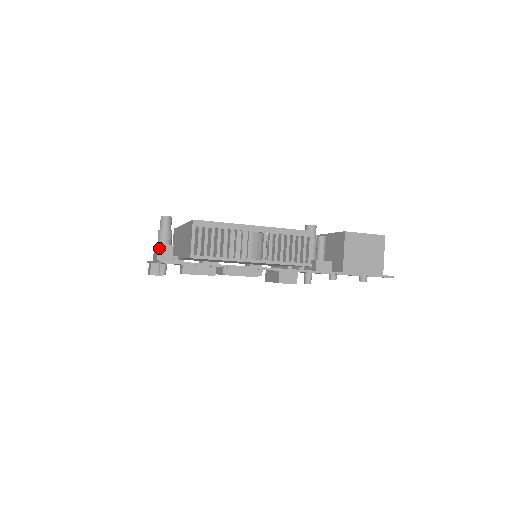
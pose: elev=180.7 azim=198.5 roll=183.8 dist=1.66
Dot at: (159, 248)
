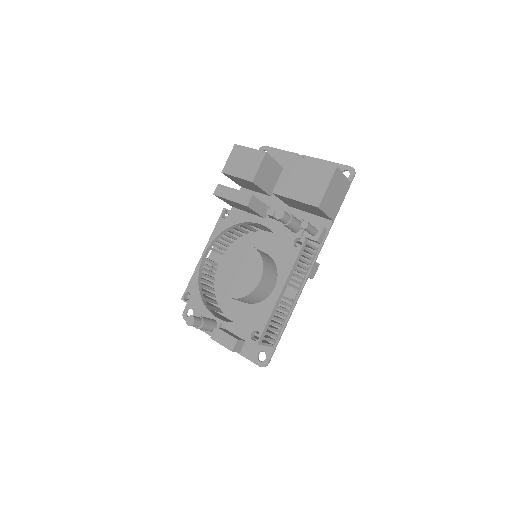
Dot at: (234, 351)
